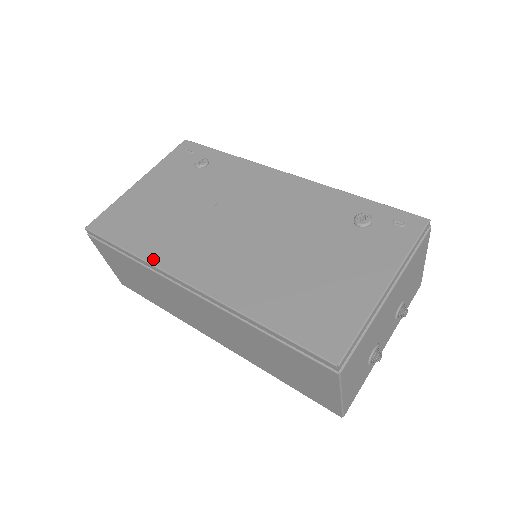
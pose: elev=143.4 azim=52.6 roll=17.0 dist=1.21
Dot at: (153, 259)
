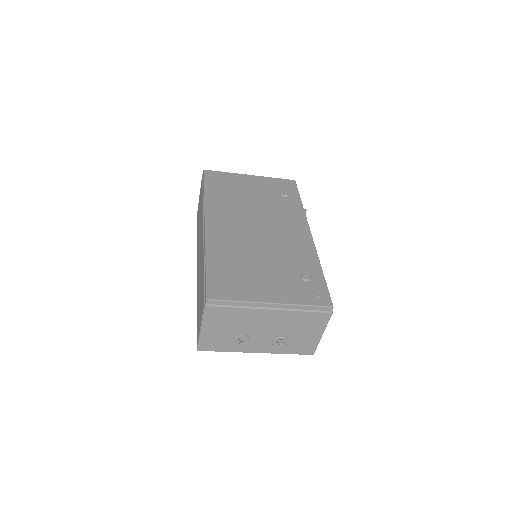
Dot at: (208, 203)
